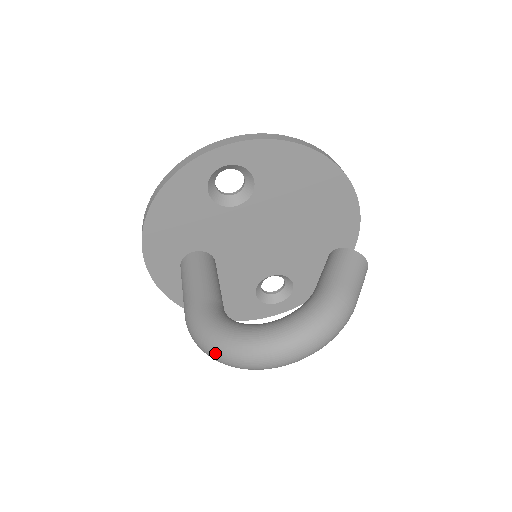
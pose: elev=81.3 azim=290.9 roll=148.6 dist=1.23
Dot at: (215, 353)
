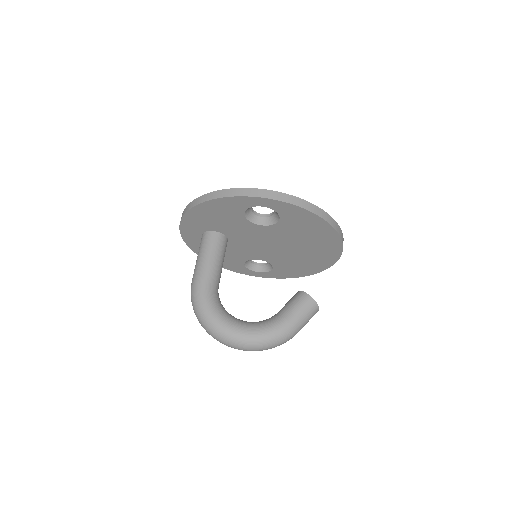
Dot at: (201, 322)
